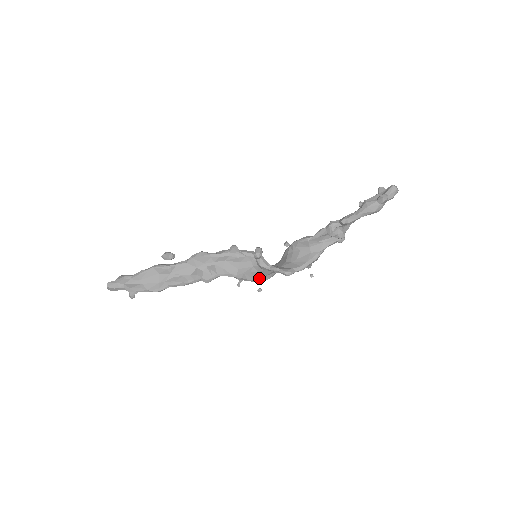
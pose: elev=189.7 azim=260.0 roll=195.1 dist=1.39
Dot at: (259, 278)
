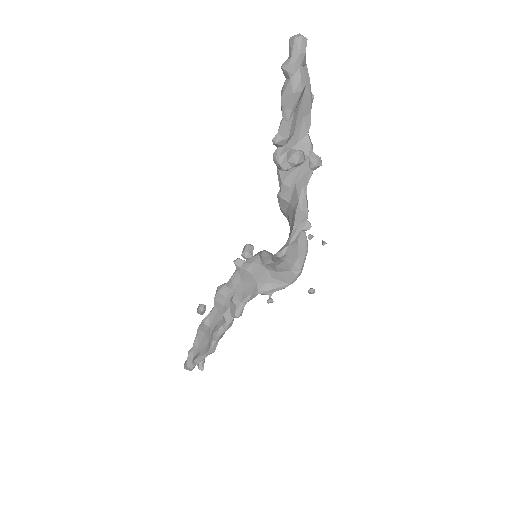
Dot at: (288, 278)
